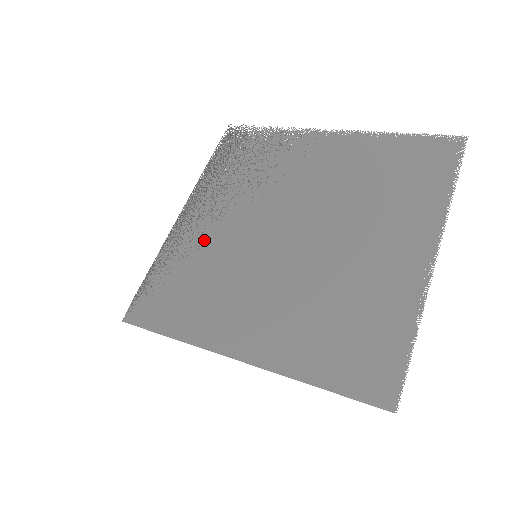
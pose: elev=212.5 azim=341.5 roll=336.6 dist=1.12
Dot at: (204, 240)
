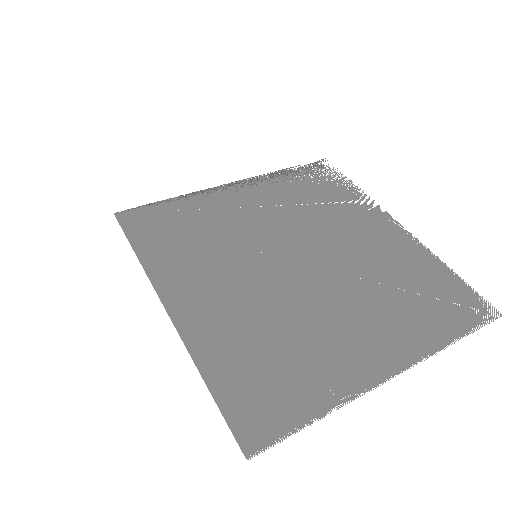
Dot at: (230, 213)
